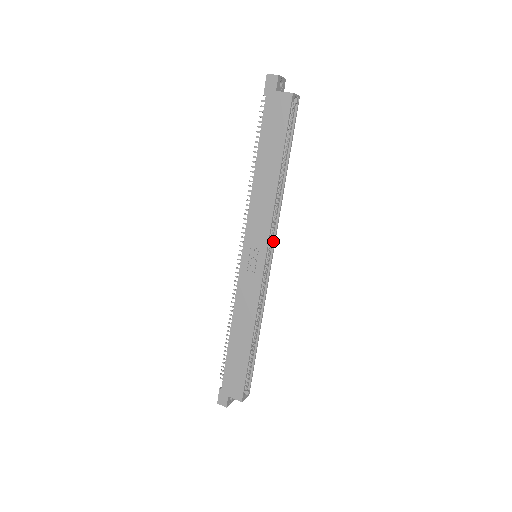
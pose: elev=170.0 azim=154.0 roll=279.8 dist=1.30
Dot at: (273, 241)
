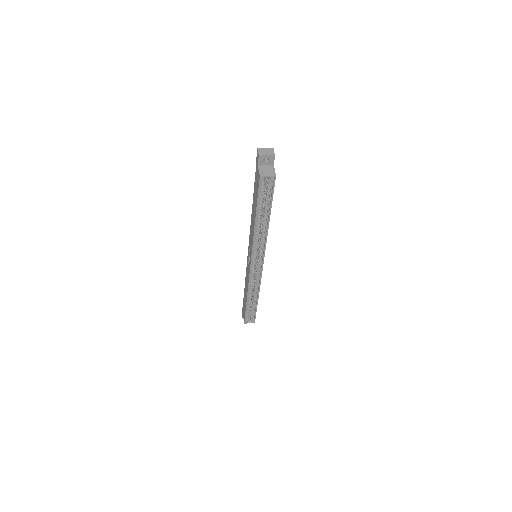
Dot at: (263, 255)
